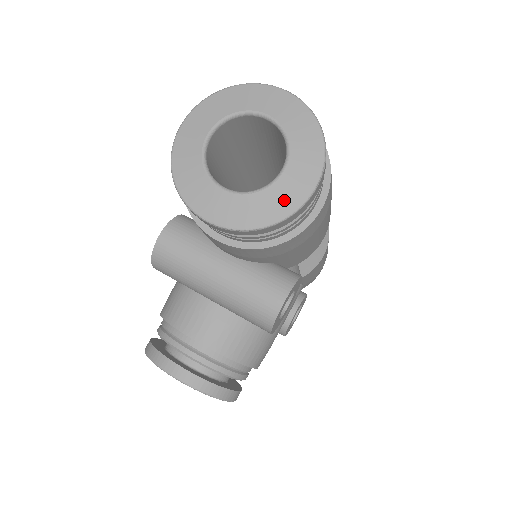
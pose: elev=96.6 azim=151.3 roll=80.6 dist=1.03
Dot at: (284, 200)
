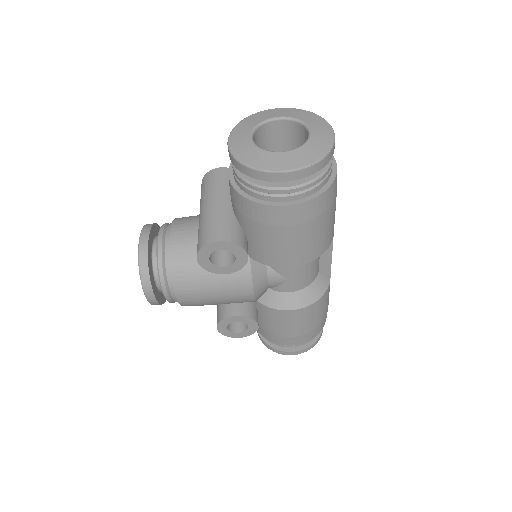
Dot at: (265, 162)
